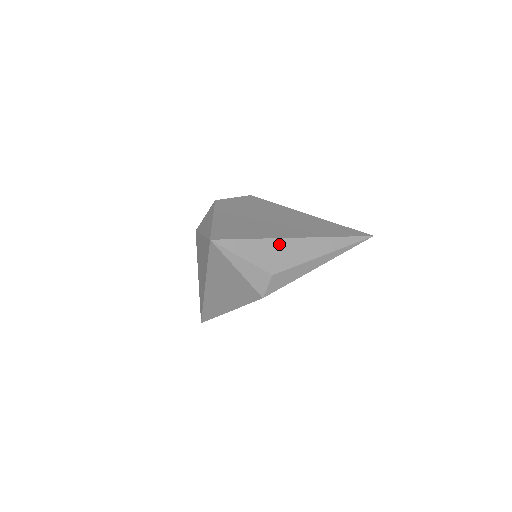
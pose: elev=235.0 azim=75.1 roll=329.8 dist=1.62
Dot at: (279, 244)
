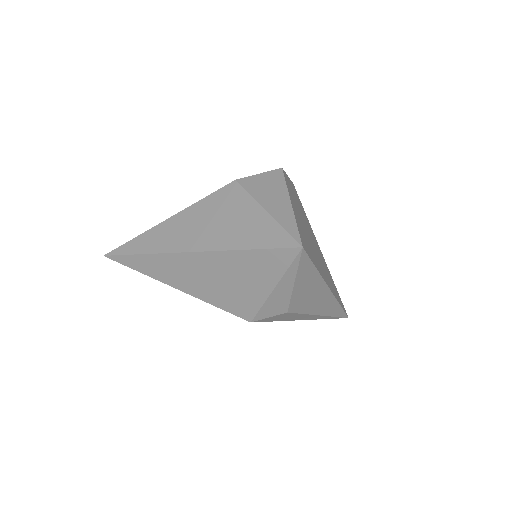
Dot at: (320, 287)
